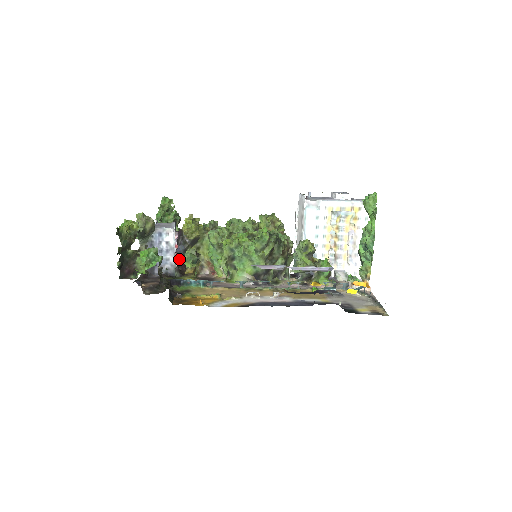
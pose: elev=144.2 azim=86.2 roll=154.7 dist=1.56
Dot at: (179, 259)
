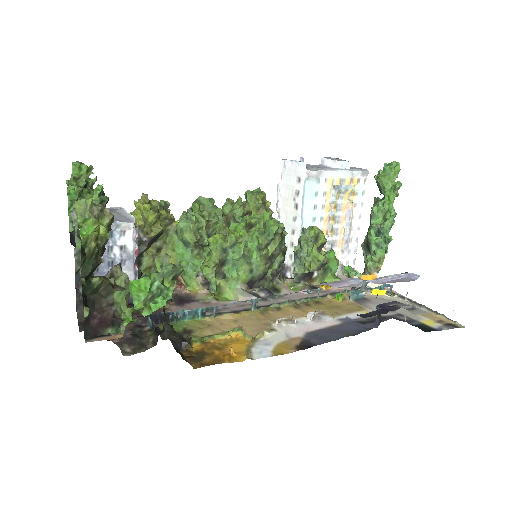
Dot at: occluded
